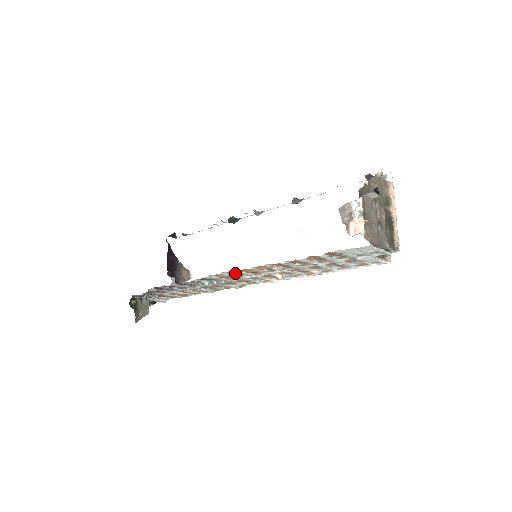
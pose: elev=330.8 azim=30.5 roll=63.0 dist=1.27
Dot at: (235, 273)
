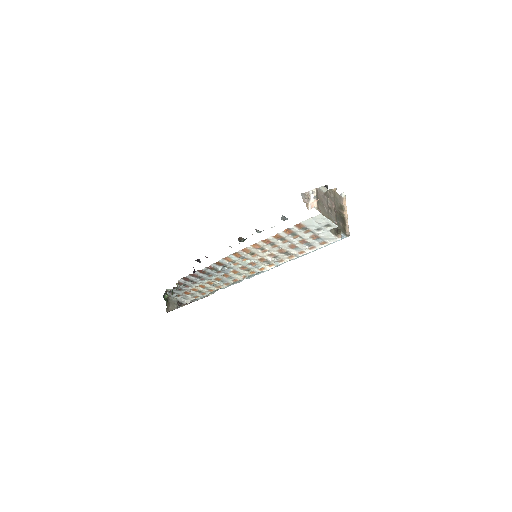
Dot at: (239, 256)
